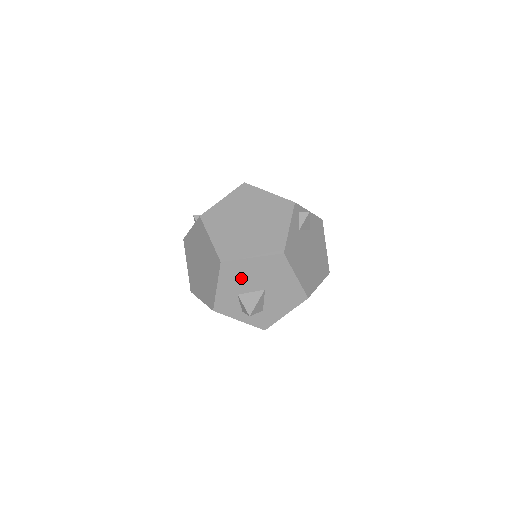
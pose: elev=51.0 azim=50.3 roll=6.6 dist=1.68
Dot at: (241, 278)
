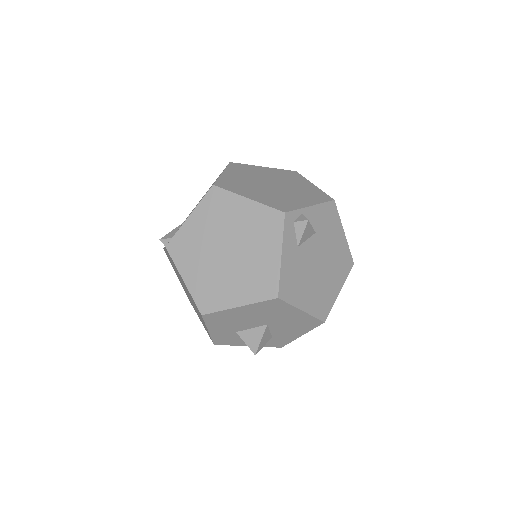
Dot at: (233, 321)
